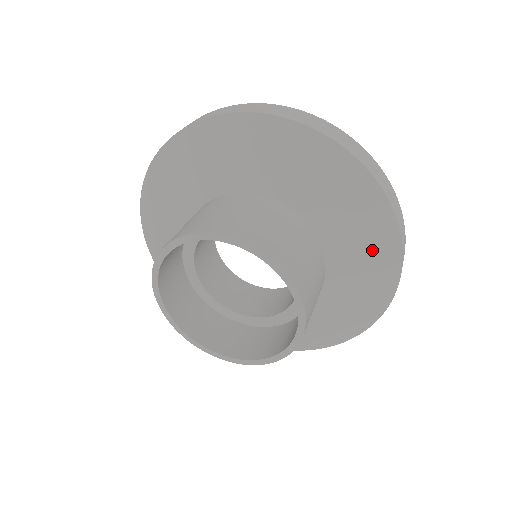
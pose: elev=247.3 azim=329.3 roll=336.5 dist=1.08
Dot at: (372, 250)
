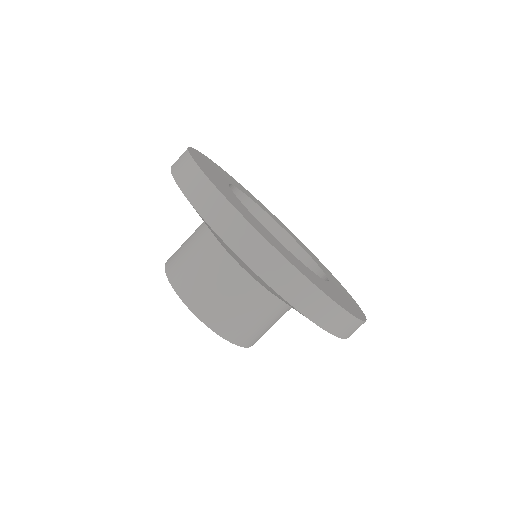
Dot at: occluded
